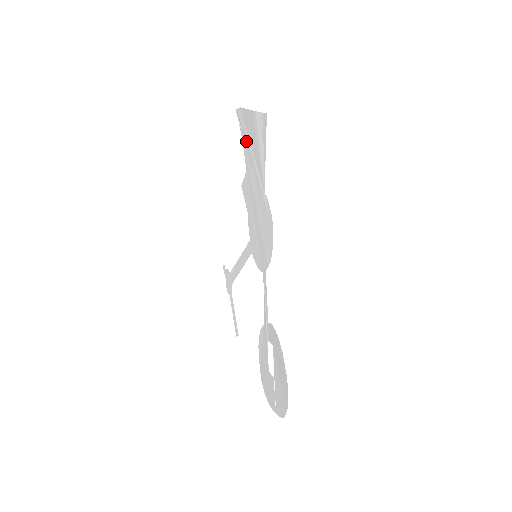
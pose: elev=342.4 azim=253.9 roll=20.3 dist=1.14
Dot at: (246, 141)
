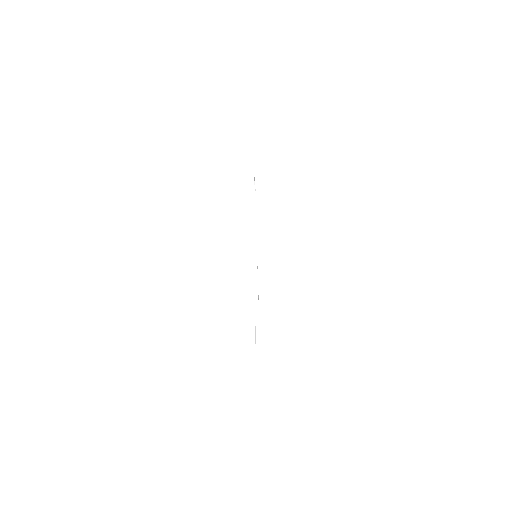
Dot at: occluded
